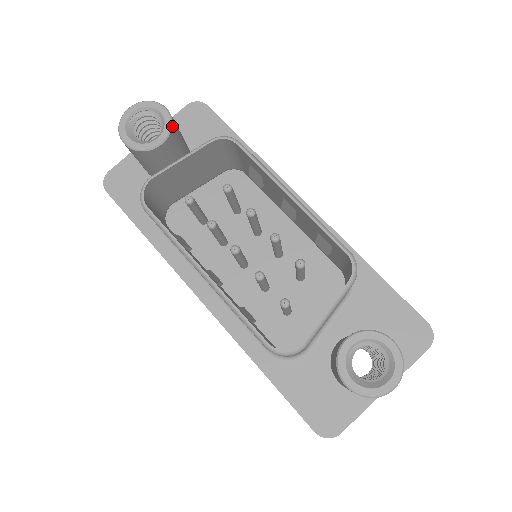
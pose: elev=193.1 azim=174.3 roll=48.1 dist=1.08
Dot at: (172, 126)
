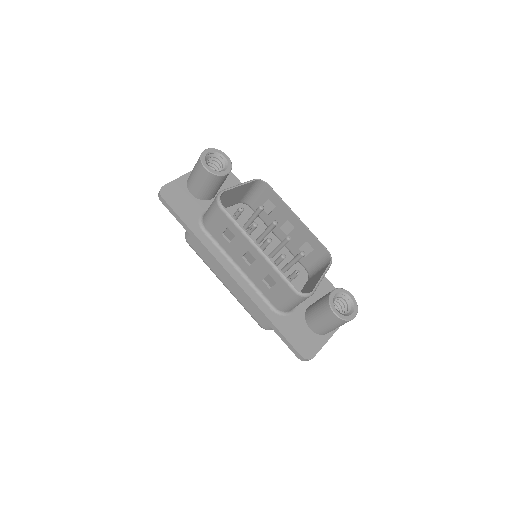
Dot at: occluded
